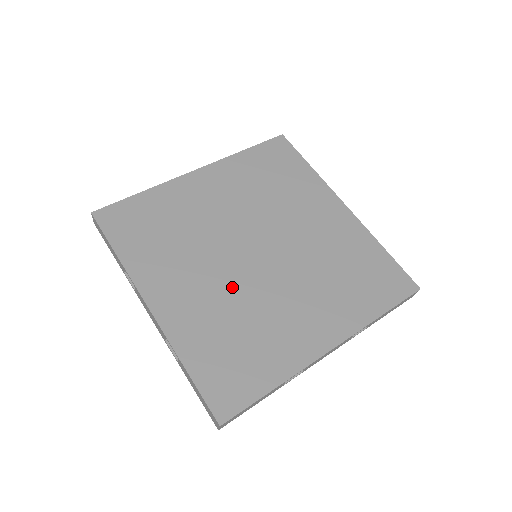
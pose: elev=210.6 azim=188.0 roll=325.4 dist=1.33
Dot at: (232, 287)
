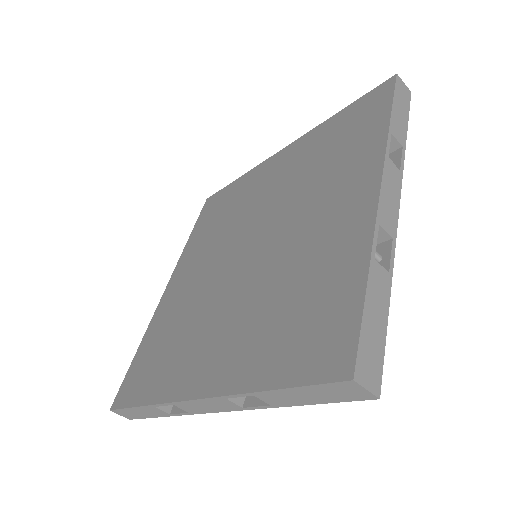
Dot at: (249, 289)
